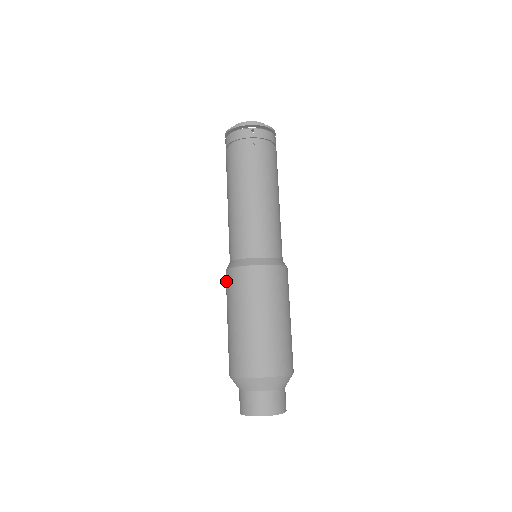
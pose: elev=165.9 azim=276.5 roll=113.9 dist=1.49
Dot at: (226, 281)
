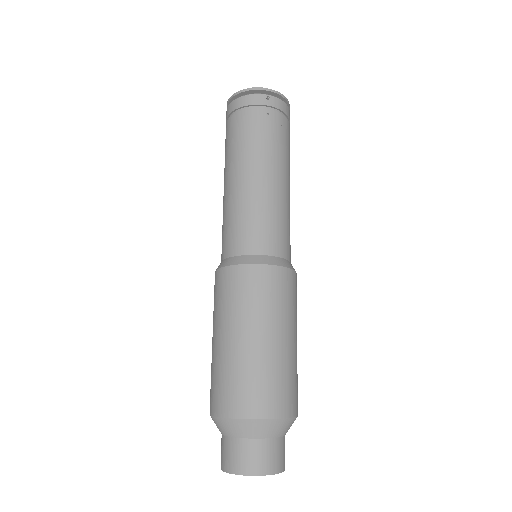
Dot at: (216, 284)
